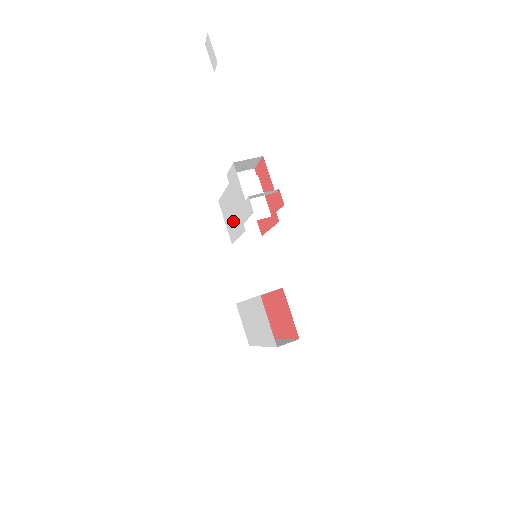
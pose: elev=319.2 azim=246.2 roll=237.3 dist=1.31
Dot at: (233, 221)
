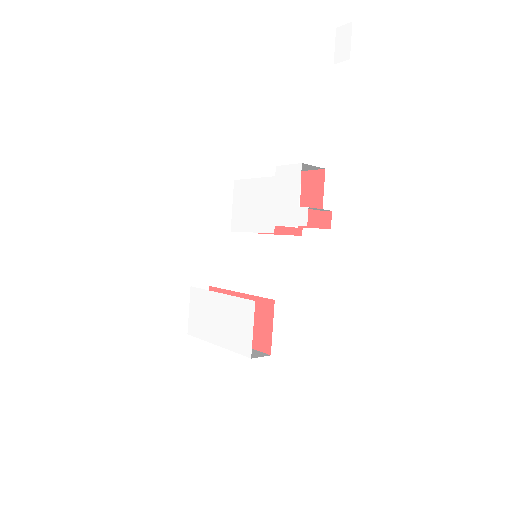
Dot at: (253, 213)
